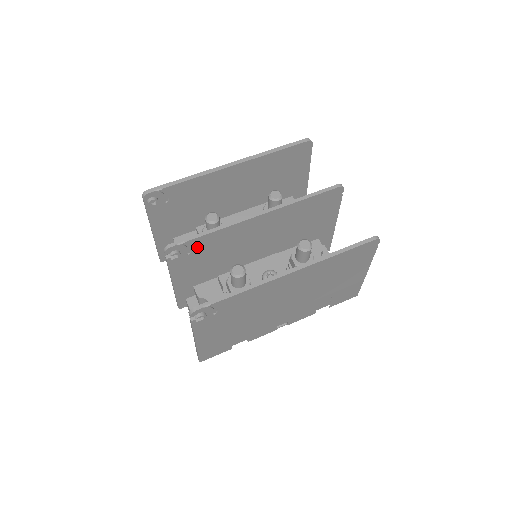
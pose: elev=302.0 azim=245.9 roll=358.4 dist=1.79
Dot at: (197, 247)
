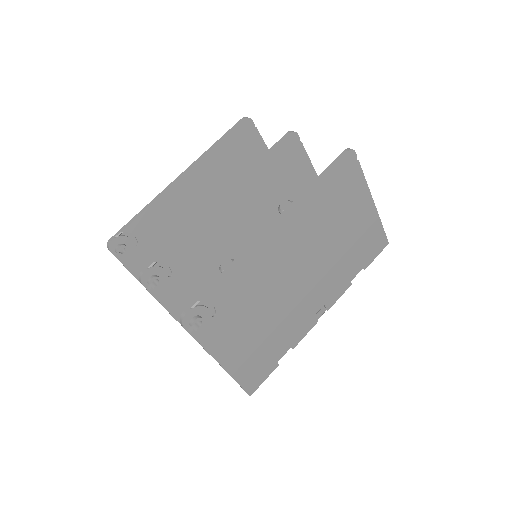
Dot at: (175, 264)
